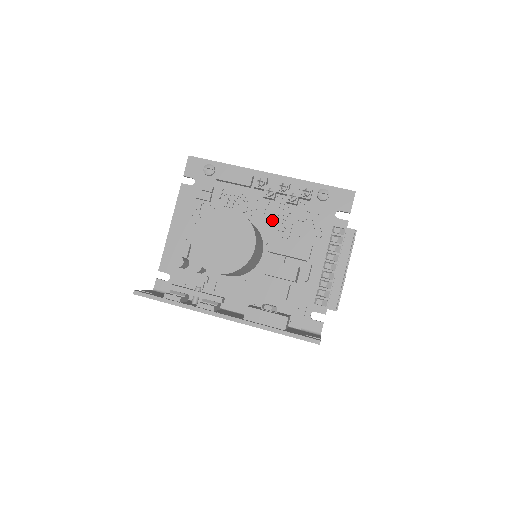
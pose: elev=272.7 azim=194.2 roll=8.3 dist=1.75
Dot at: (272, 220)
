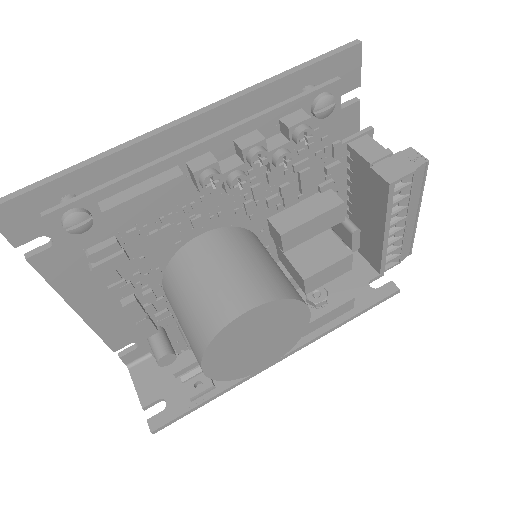
Dot at: (252, 200)
